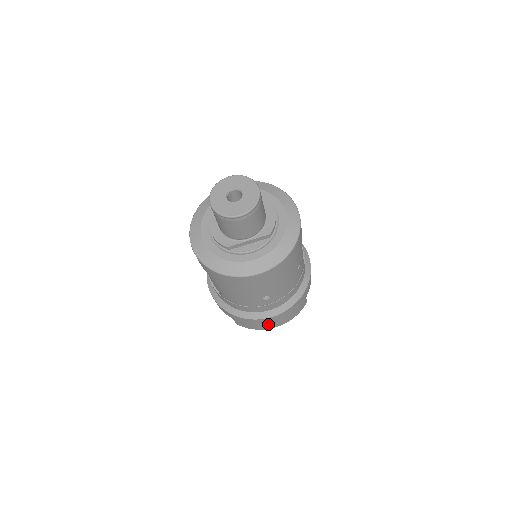
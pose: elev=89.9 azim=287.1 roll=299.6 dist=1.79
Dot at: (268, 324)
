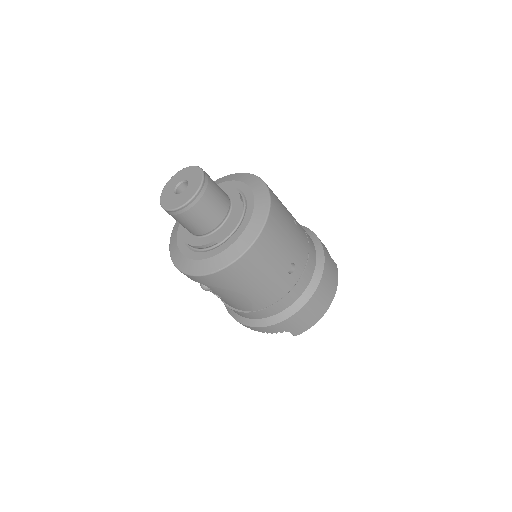
Dot at: (320, 305)
